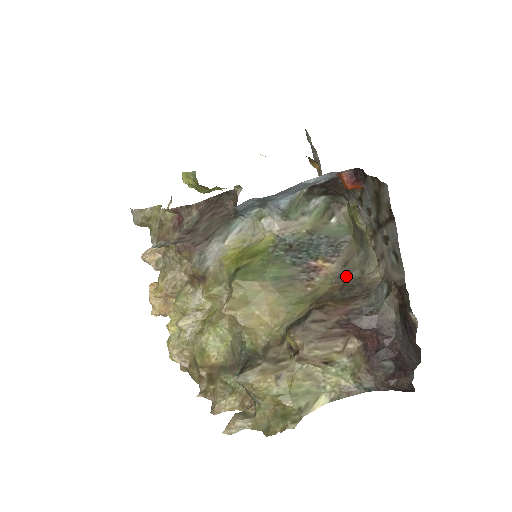
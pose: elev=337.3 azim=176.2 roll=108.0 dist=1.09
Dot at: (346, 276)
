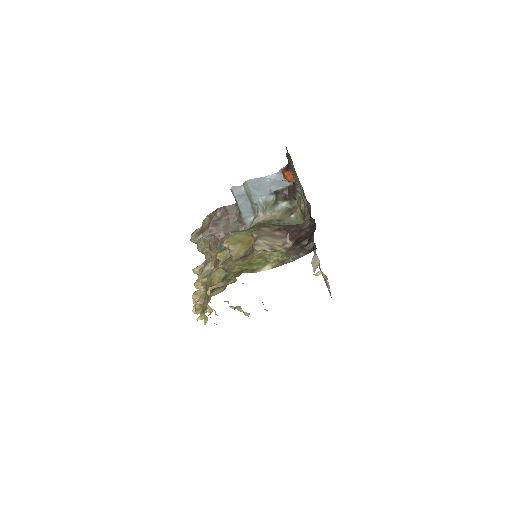
Dot at: occluded
